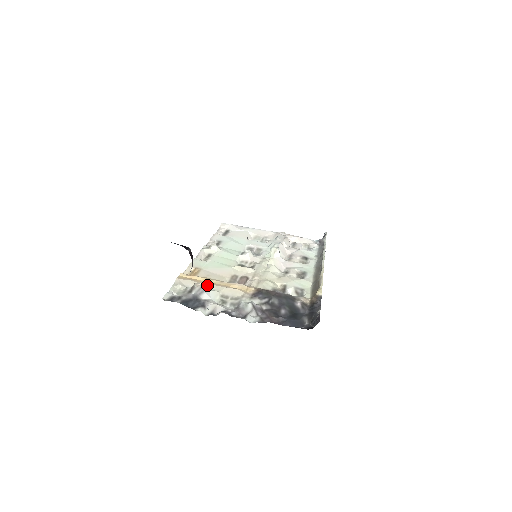
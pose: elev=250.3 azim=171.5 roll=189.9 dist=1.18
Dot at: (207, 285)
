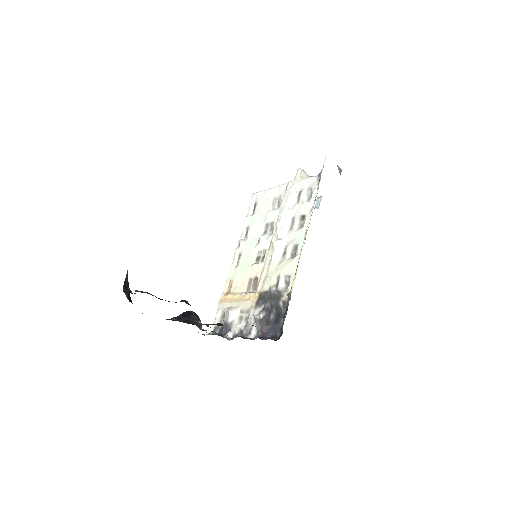
Dot at: (232, 304)
